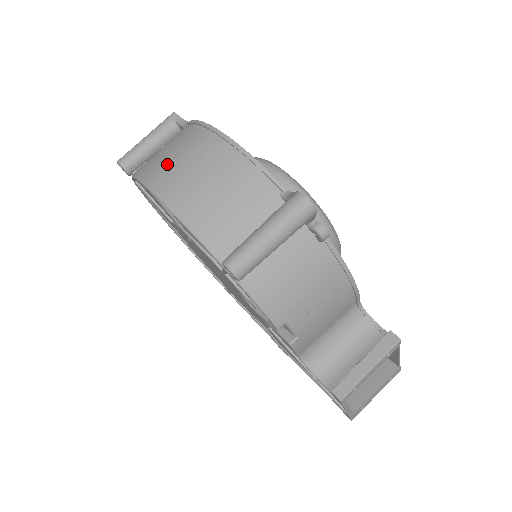
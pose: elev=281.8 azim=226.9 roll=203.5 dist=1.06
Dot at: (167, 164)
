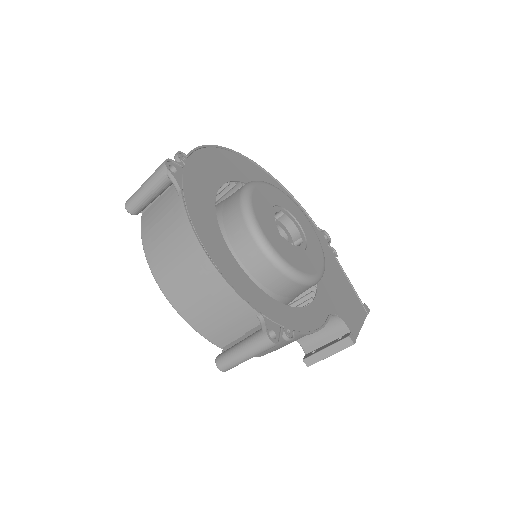
Dot at: (167, 264)
